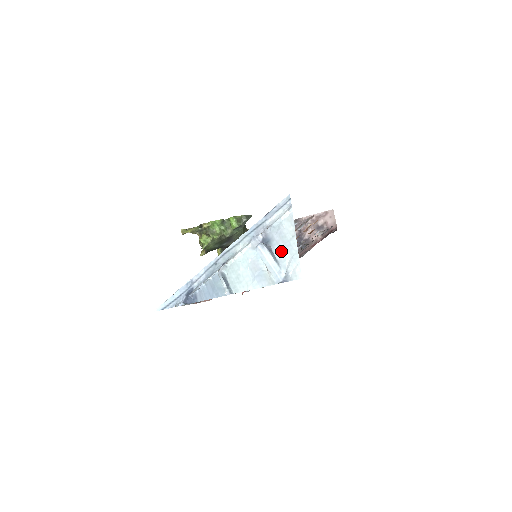
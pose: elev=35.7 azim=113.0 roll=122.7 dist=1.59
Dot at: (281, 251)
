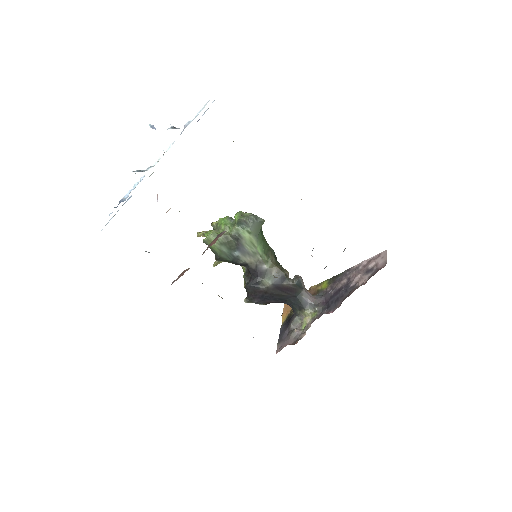
Dot at: occluded
